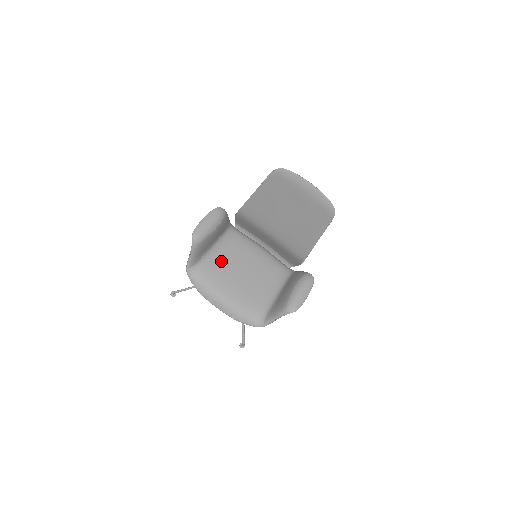
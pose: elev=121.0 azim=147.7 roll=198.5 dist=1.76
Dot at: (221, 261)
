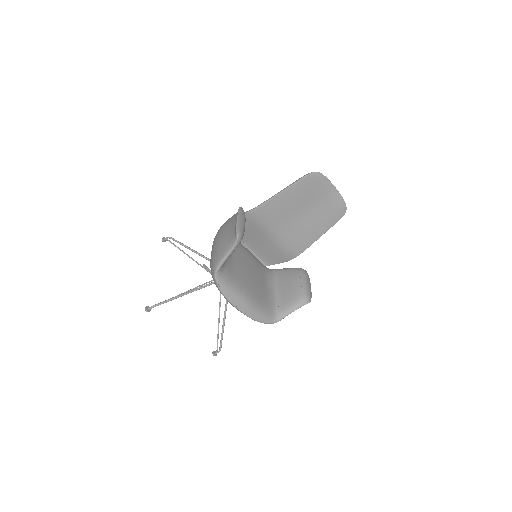
Dot at: (234, 262)
